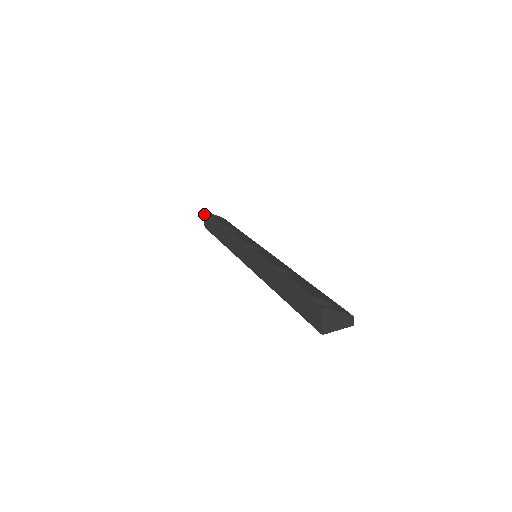
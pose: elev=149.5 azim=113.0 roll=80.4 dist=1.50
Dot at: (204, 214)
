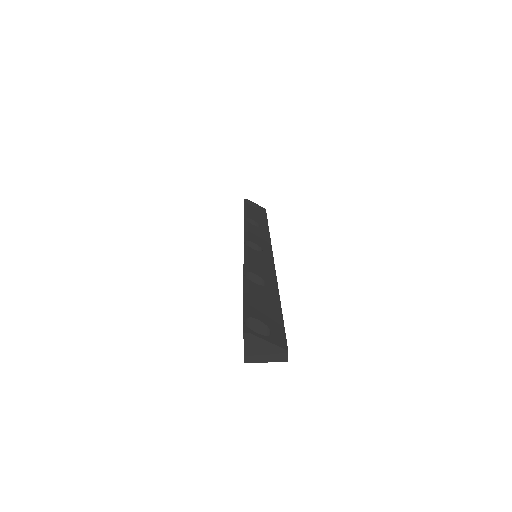
Dot at: occluded
